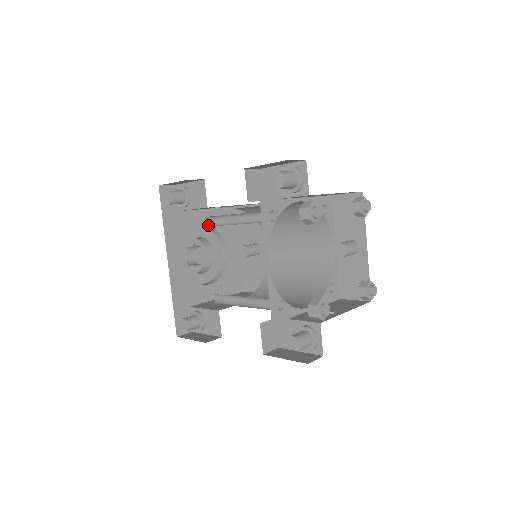
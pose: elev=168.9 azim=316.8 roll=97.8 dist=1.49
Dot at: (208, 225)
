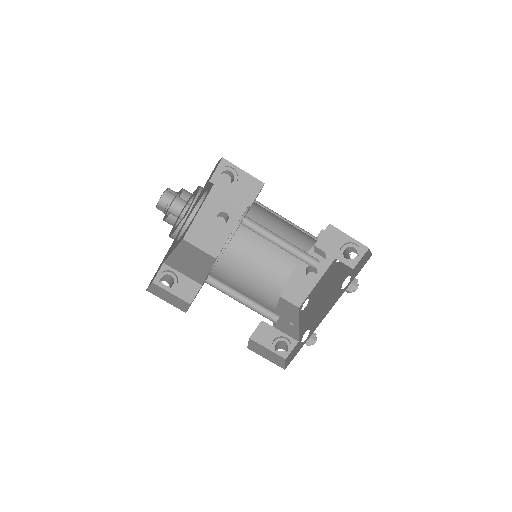
Dot at: (244, 223)
